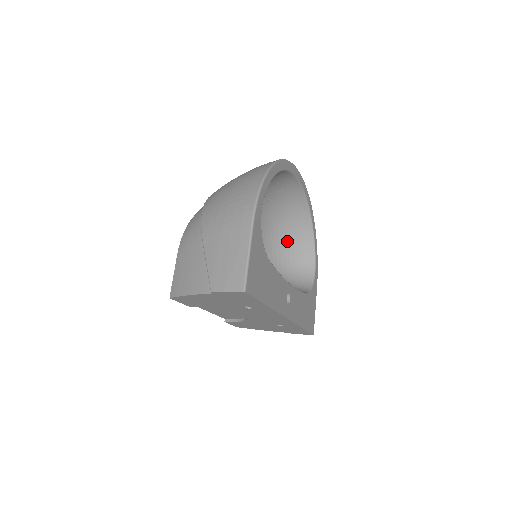
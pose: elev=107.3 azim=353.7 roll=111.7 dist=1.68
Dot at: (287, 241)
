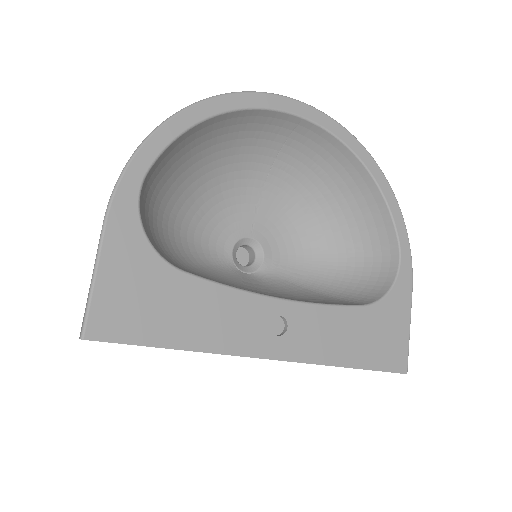
Dot at: (342, 219)
